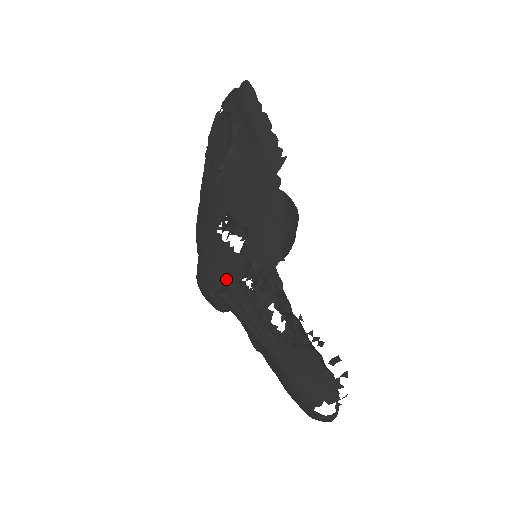
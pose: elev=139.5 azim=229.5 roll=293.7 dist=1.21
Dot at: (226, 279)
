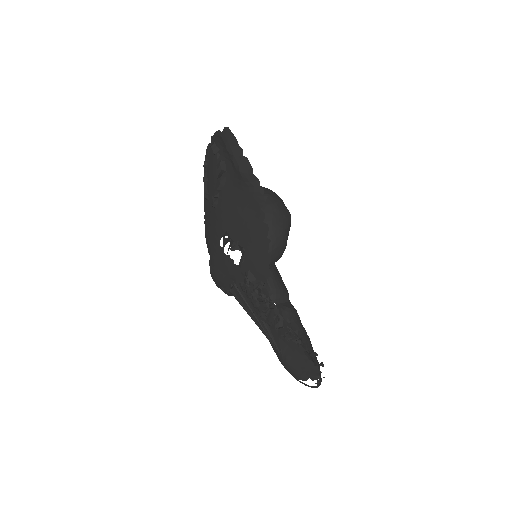
Dot at: (231, 281)
